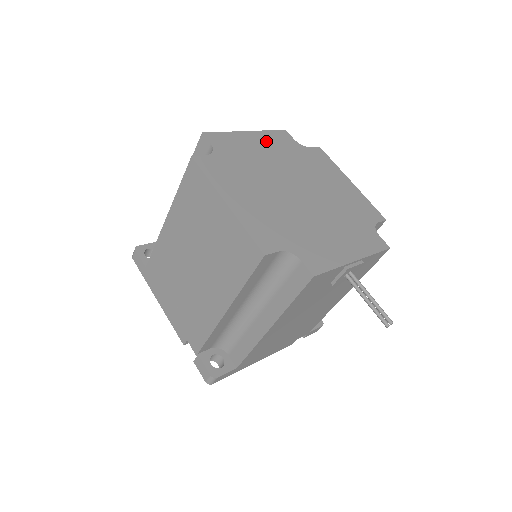
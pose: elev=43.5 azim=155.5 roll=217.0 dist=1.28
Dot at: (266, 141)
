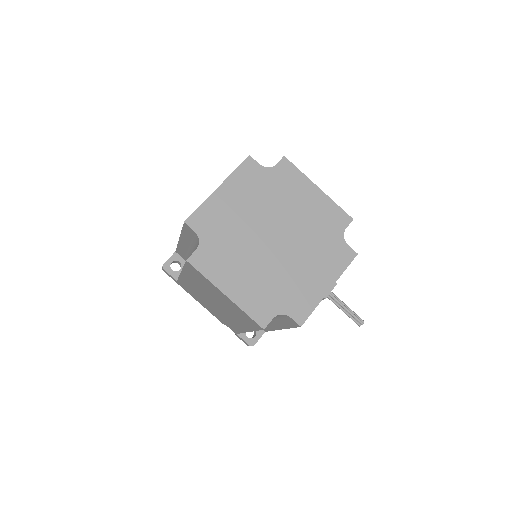
Dot at: (236, 189)
